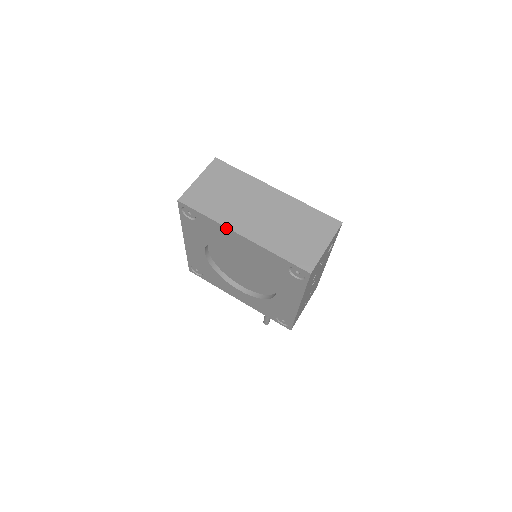
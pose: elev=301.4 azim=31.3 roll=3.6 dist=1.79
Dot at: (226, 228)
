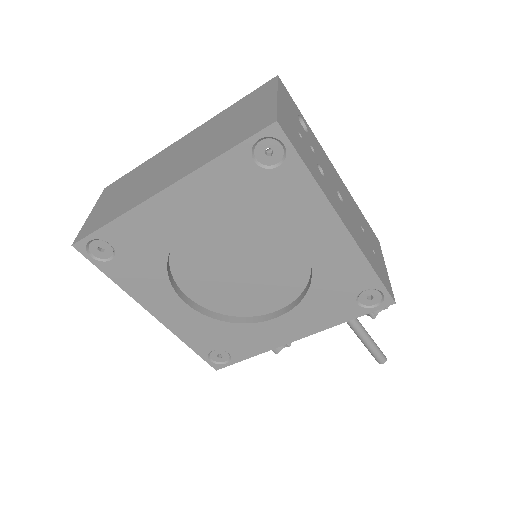
Dot at: (141, 206)
